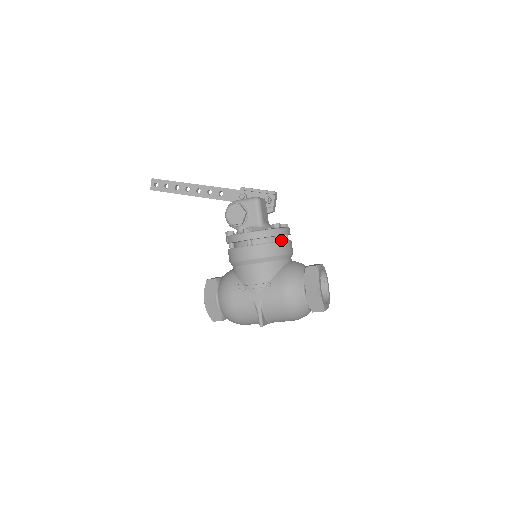
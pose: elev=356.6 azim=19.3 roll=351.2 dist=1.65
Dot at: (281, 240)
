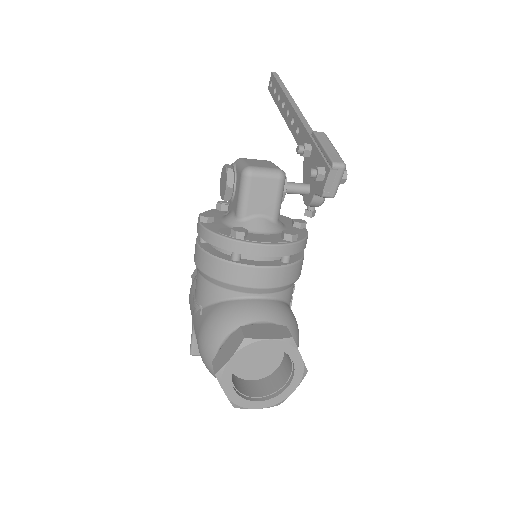
Dot at: (253, 258)
